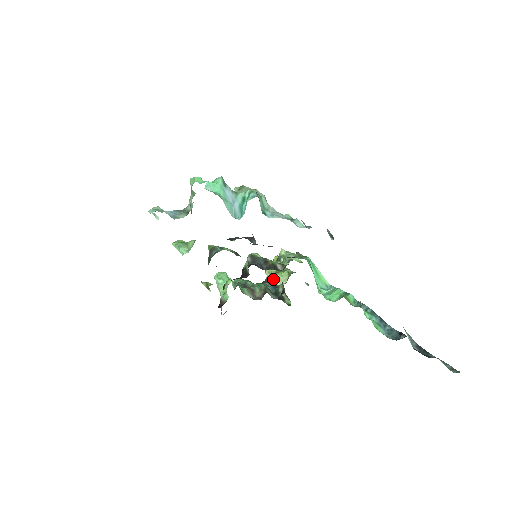
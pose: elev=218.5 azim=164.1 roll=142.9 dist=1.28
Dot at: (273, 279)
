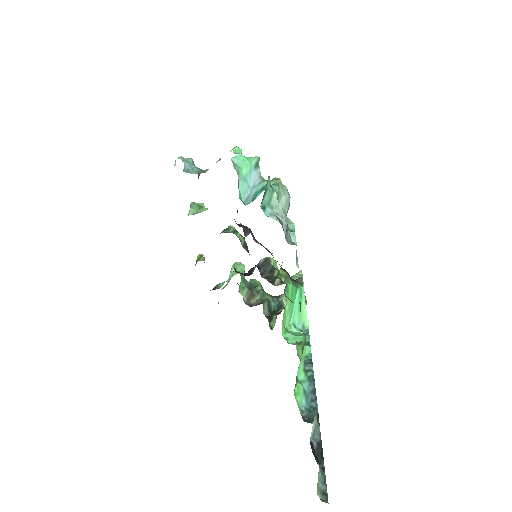
Dot at: (284, 298)
